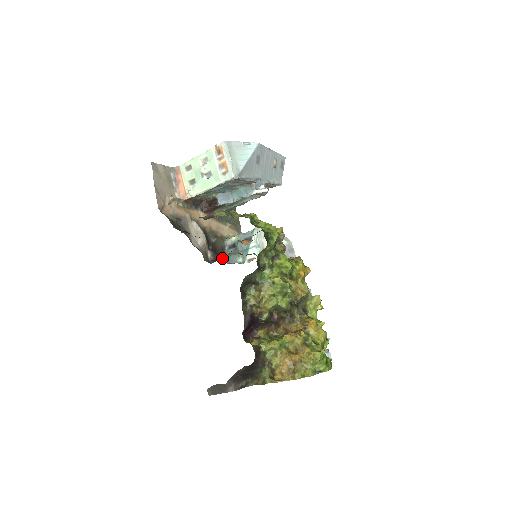
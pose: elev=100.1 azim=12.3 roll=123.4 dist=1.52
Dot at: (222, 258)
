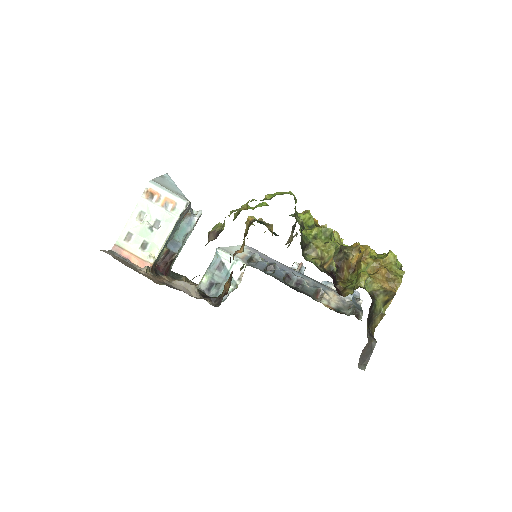
Dot at: occluded
